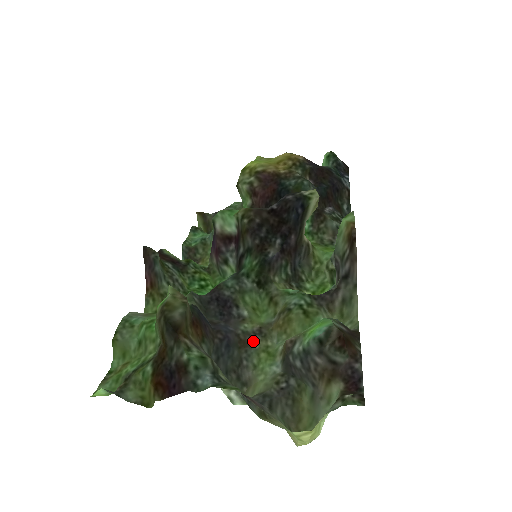
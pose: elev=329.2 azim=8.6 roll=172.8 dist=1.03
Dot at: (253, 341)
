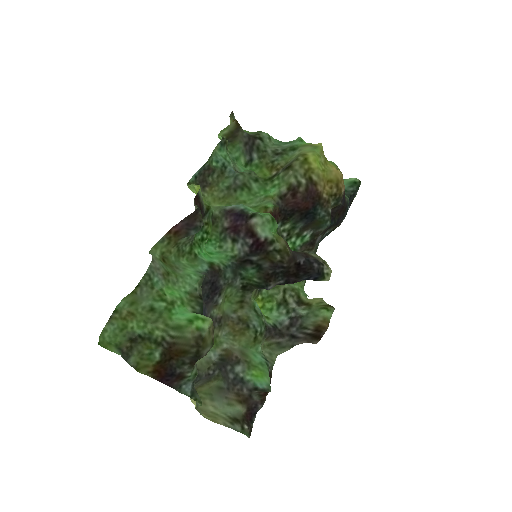
Dot at: occluded
